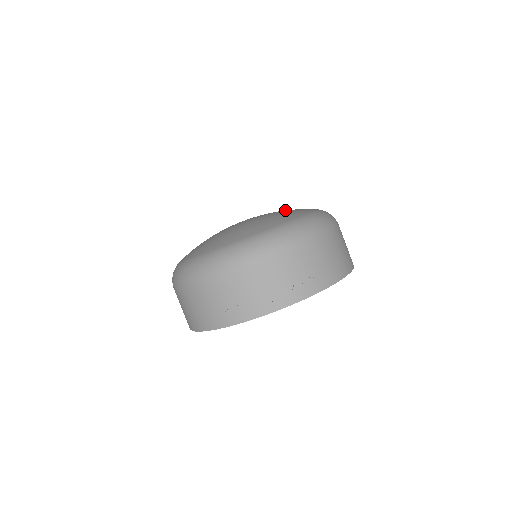
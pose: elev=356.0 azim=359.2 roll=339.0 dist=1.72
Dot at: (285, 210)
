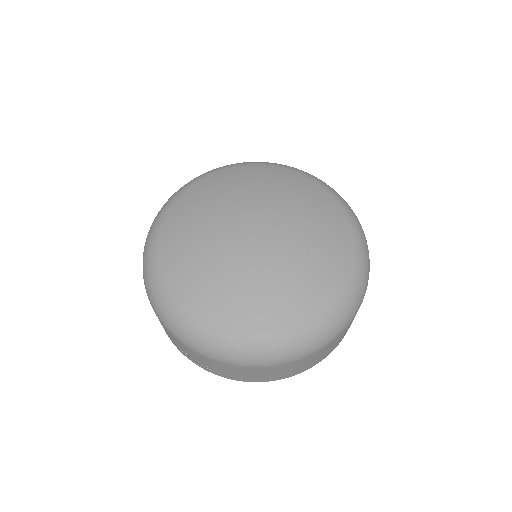
Dot at: (299, 274)
